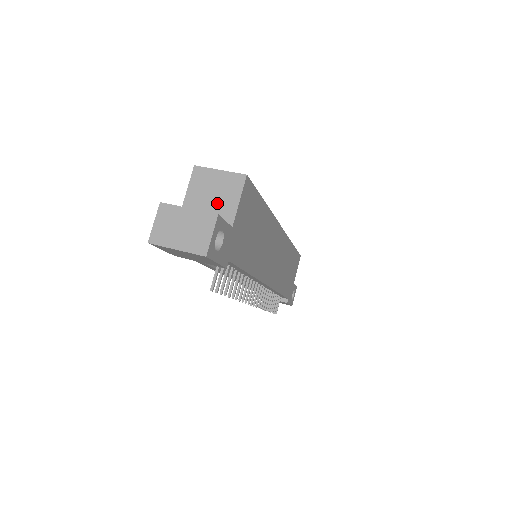
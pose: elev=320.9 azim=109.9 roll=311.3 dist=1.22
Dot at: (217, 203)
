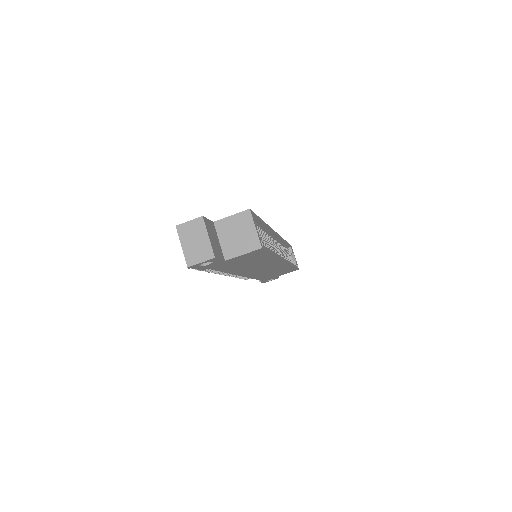
Dot at: (234, 241)
